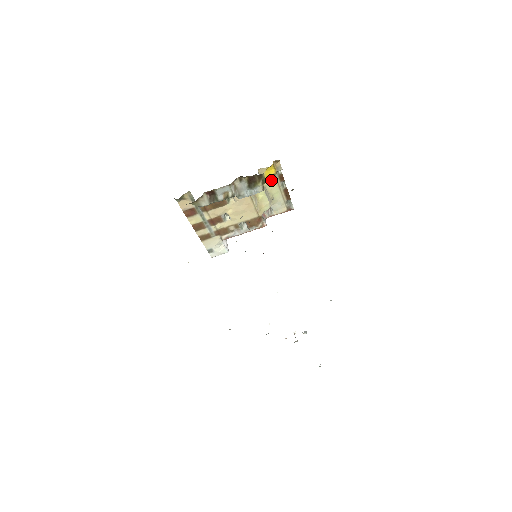
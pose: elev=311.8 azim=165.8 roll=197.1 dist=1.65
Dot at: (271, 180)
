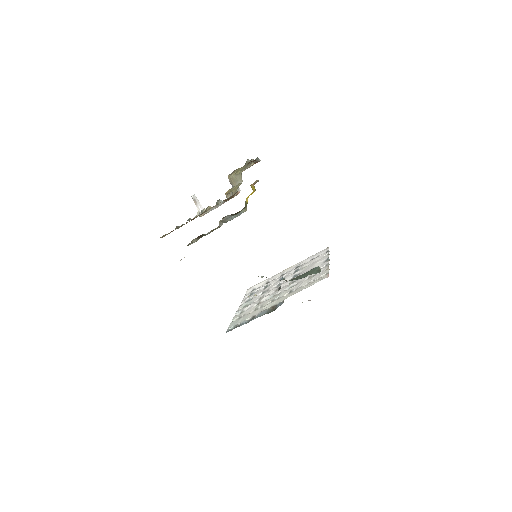
Dot at: (240, 168)
